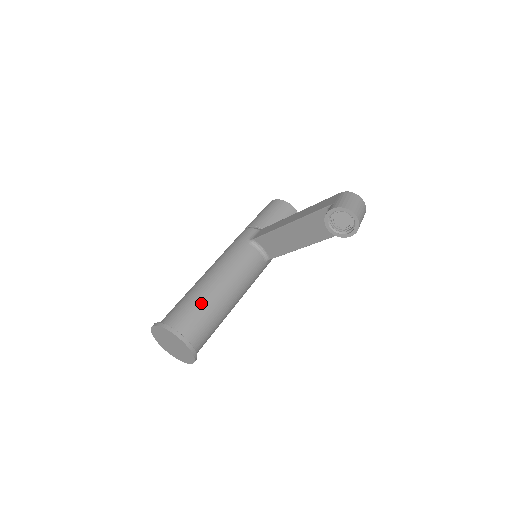
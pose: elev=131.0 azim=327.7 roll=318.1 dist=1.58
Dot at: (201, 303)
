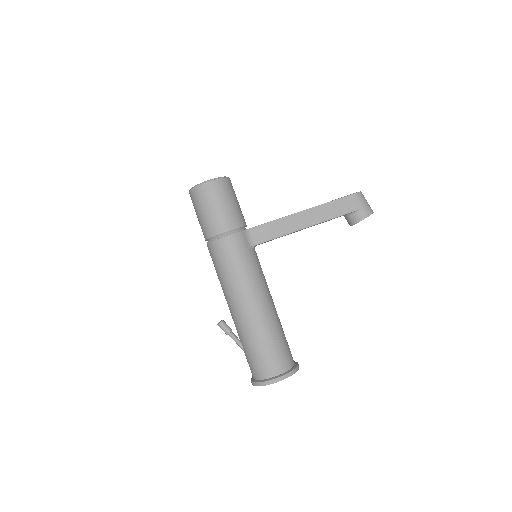
Dot at: (283, 332)
